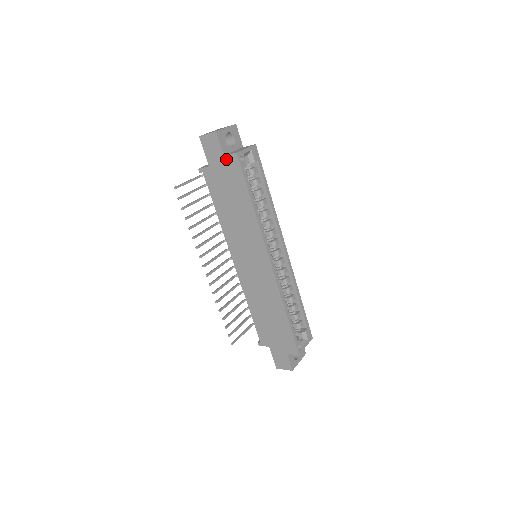
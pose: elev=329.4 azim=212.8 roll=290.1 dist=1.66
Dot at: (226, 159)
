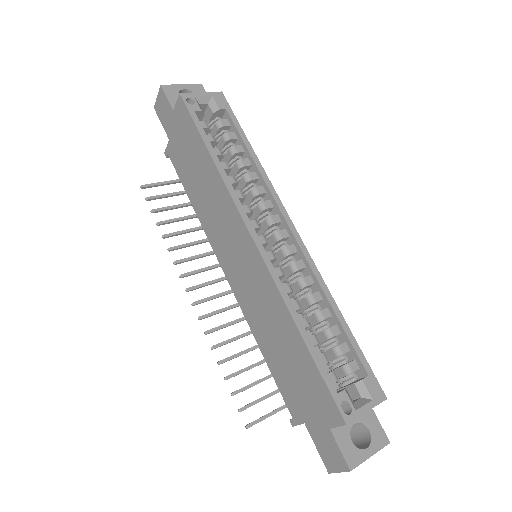
Dot at: (176, 113)
